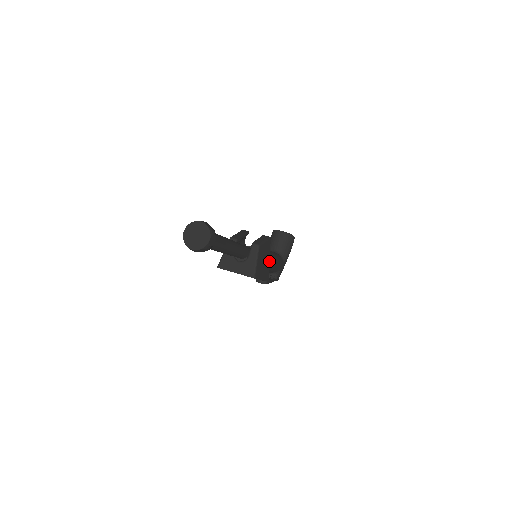
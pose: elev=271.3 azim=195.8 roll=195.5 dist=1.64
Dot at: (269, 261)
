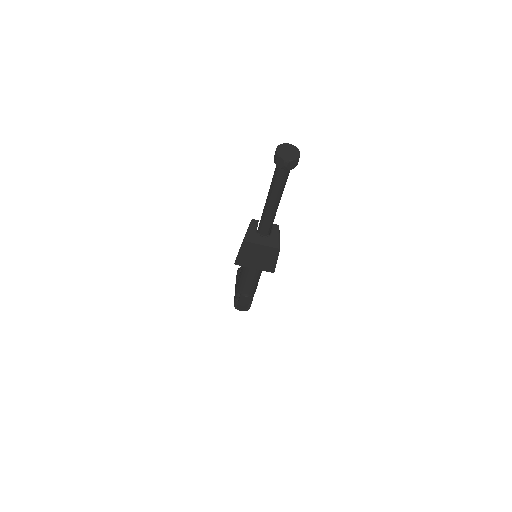
Dot at: occluded
